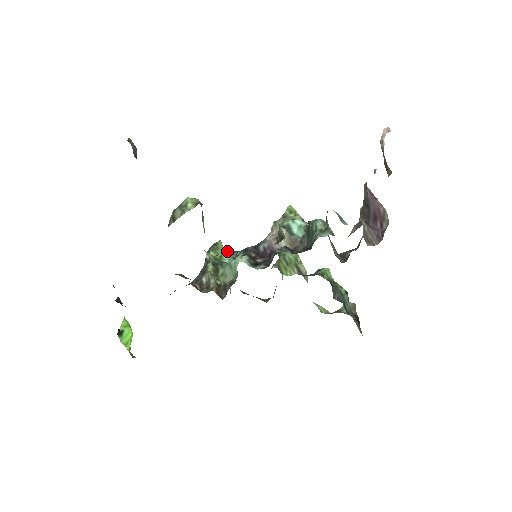
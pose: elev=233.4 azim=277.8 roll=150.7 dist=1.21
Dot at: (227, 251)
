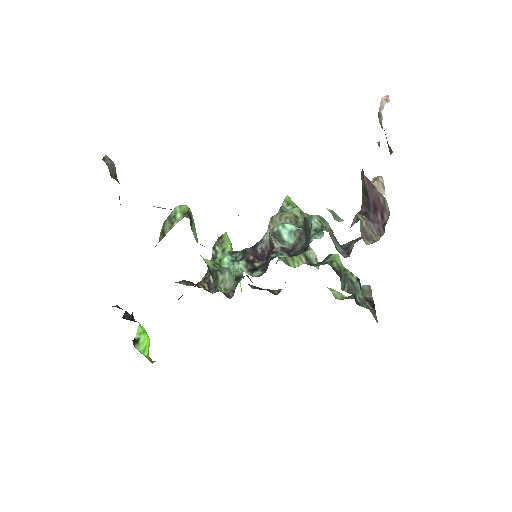
Dot at: (227, 253)
